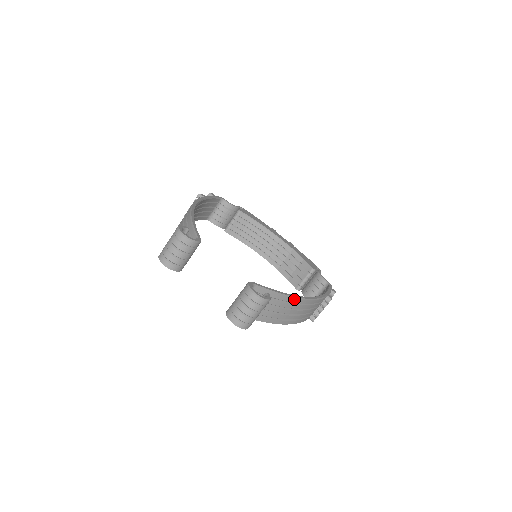
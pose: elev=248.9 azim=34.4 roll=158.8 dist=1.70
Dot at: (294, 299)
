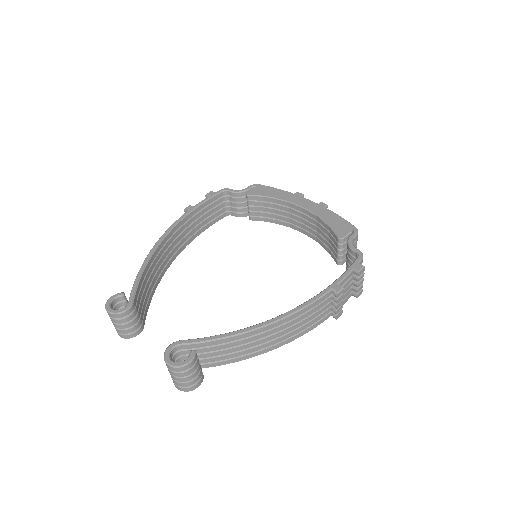
Dot at: (248, 333)
